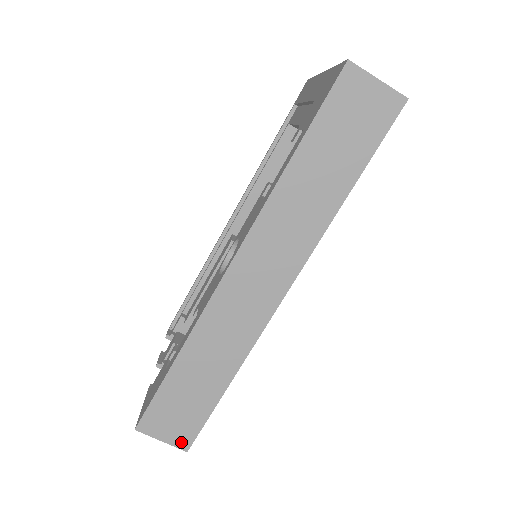
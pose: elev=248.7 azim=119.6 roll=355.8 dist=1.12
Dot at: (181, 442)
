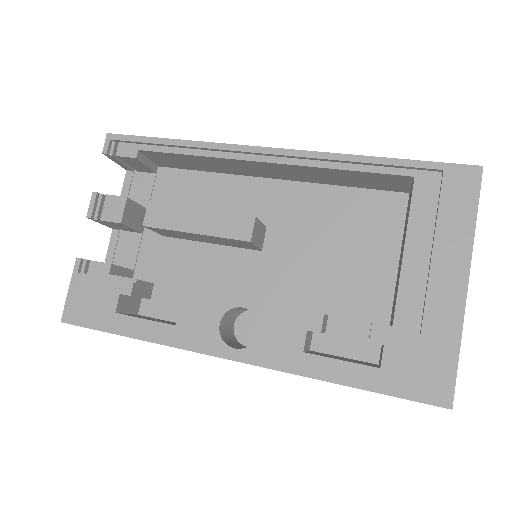
Dot at: occluded
